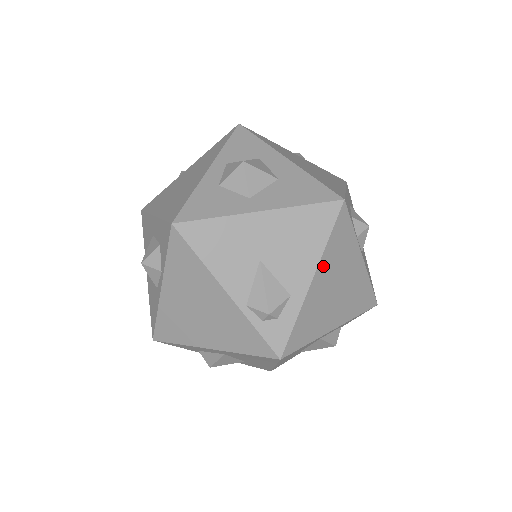
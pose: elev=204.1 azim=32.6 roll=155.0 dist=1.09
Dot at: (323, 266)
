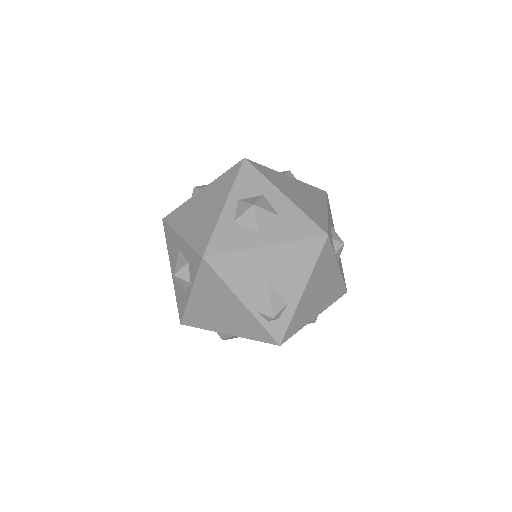
Dot at: (311, 281)
